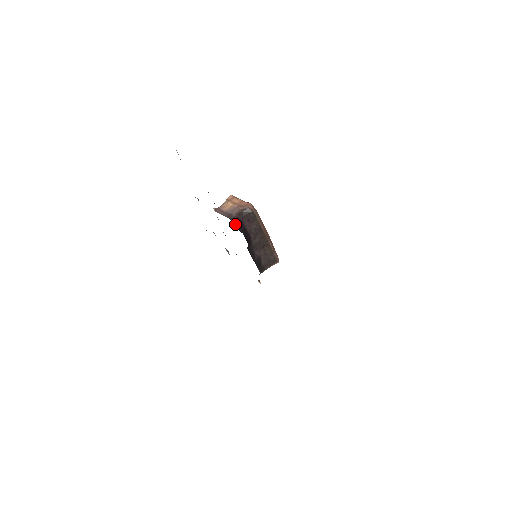
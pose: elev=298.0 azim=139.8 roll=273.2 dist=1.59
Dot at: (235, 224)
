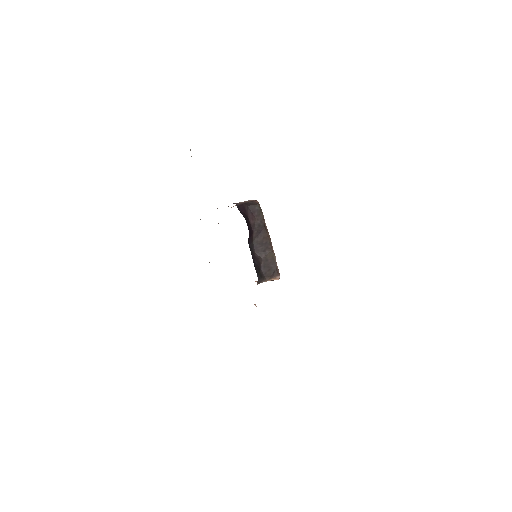
Dot at: (239, 209)
